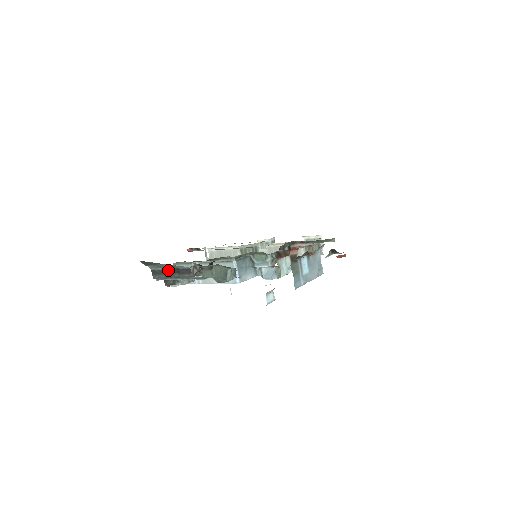
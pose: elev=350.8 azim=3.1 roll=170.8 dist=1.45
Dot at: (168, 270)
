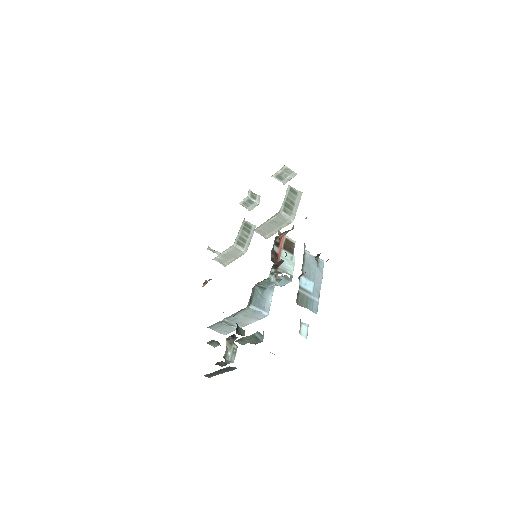
Dot at: (215, 372)
